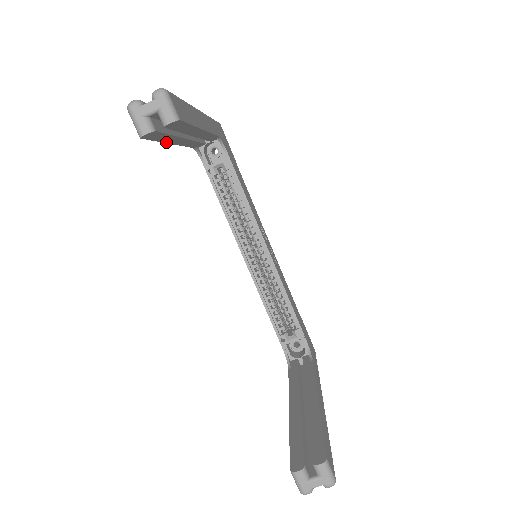
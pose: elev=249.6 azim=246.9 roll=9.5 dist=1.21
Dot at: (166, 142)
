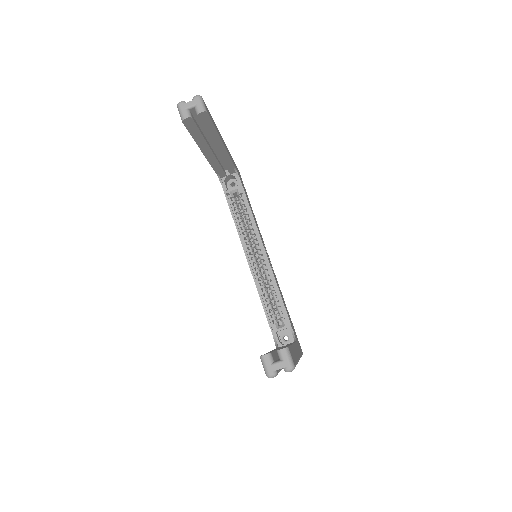
Dot at: (198, 145)
